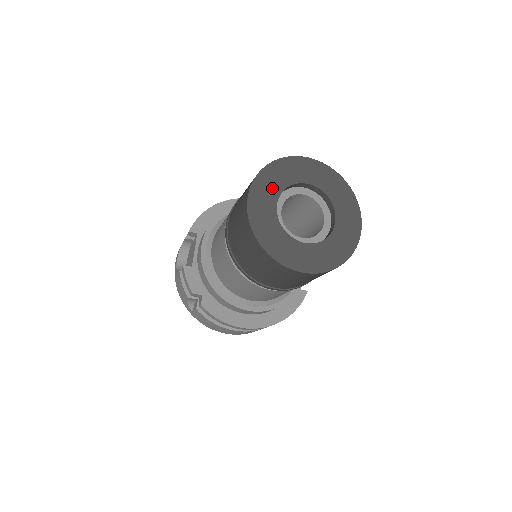
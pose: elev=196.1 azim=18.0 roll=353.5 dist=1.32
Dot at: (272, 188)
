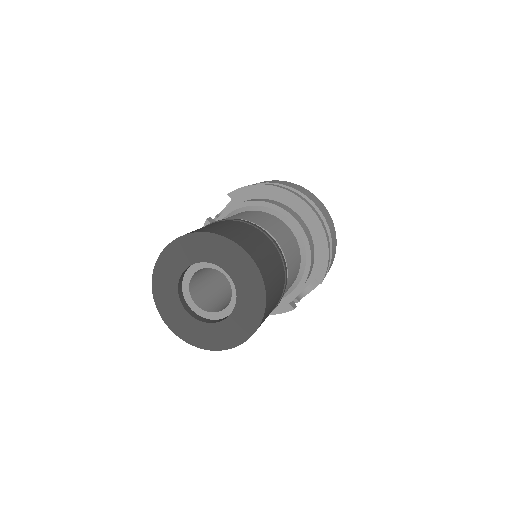
Dot at: (190, 254)
